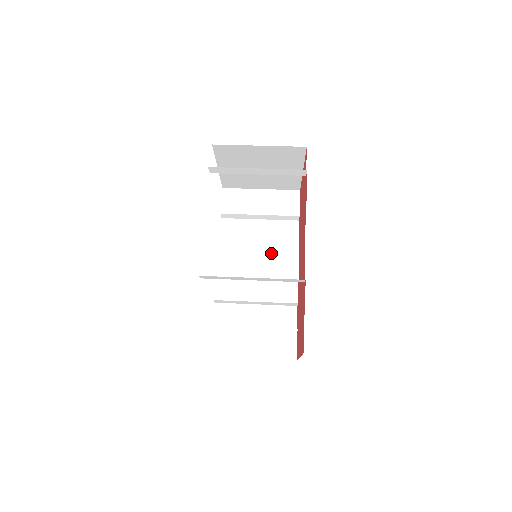
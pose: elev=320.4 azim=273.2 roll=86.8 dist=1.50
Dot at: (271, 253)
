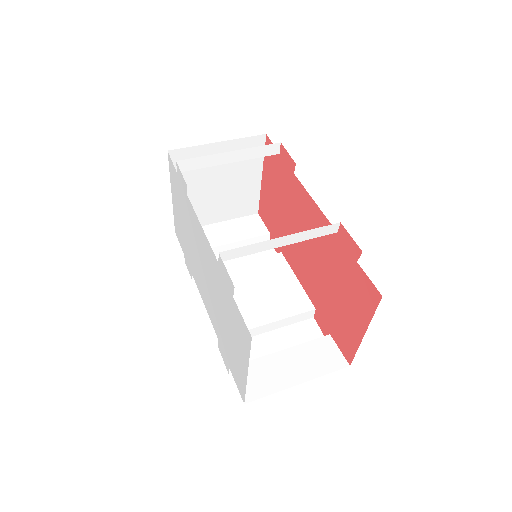
Dot at: (259, 273)
